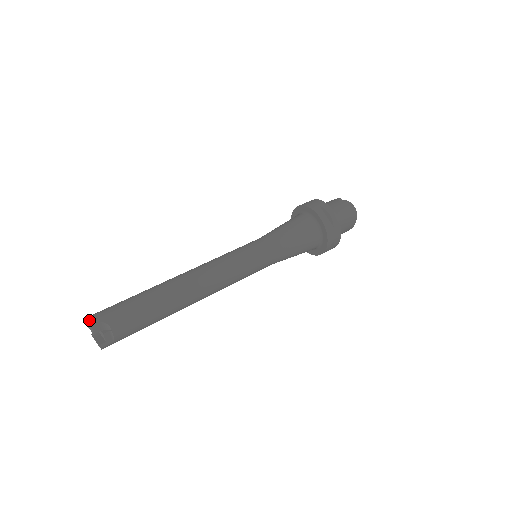
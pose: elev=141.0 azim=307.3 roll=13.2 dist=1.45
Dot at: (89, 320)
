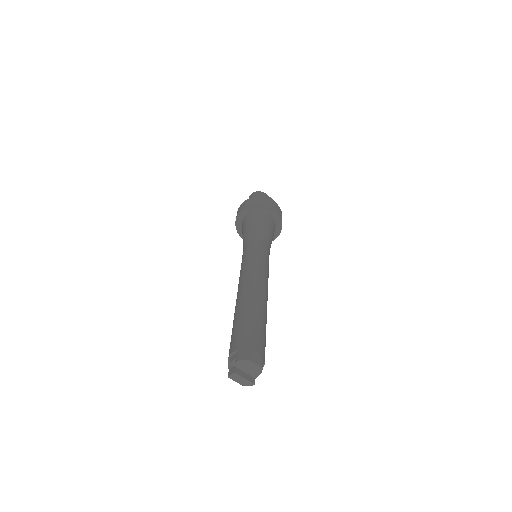
Dot at: (256, 363)
